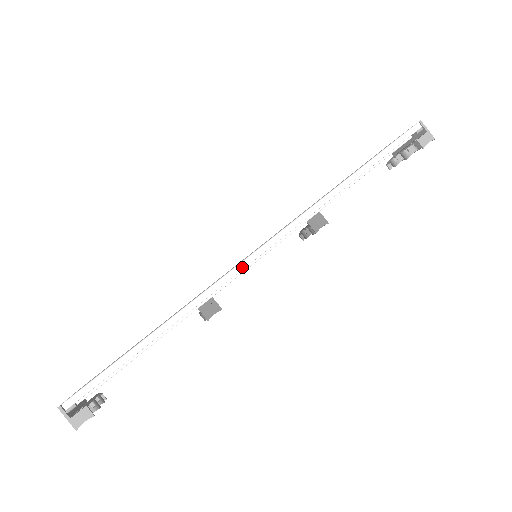
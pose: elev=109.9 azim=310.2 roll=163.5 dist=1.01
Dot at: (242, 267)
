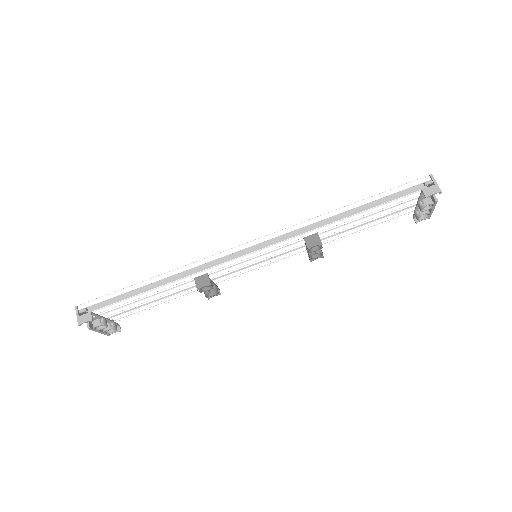
Dot at: (229, 252)
